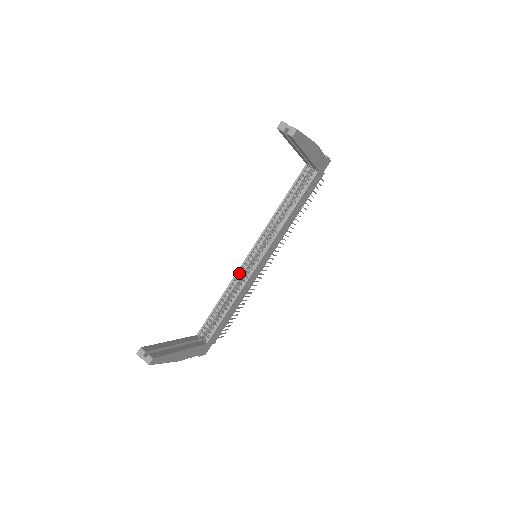
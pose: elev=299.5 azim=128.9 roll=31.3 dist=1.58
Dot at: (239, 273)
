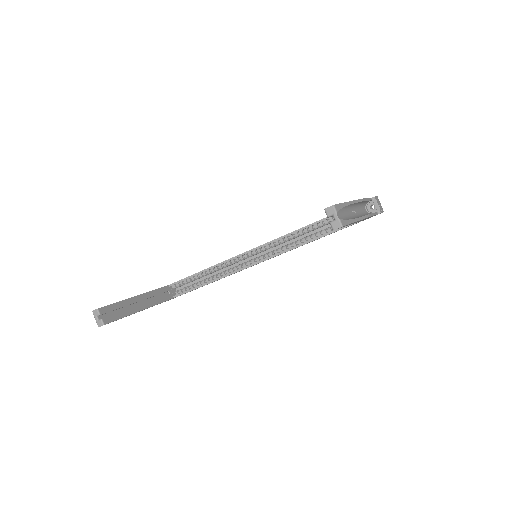
Dot at: (233, 260)
